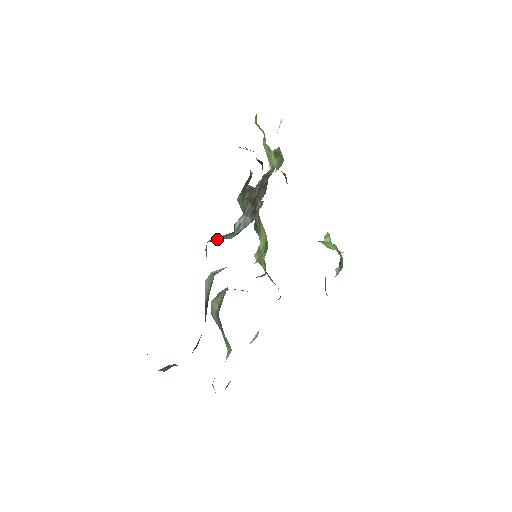
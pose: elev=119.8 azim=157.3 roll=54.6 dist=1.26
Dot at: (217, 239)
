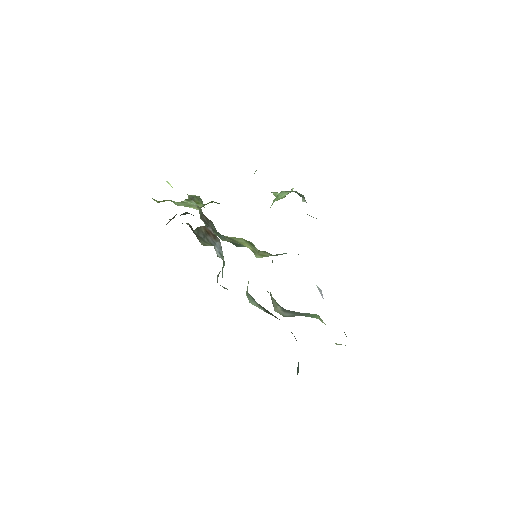
Dot at: occluded
